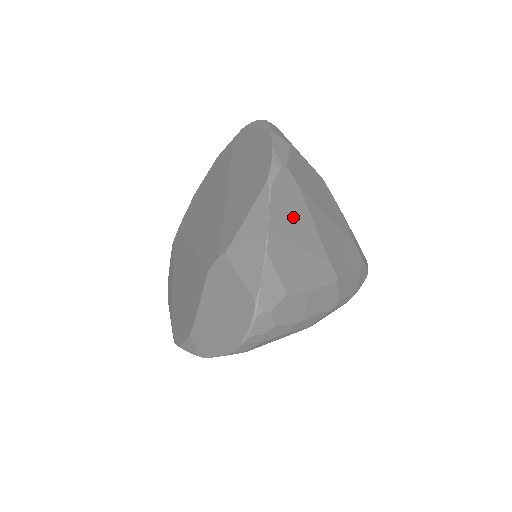
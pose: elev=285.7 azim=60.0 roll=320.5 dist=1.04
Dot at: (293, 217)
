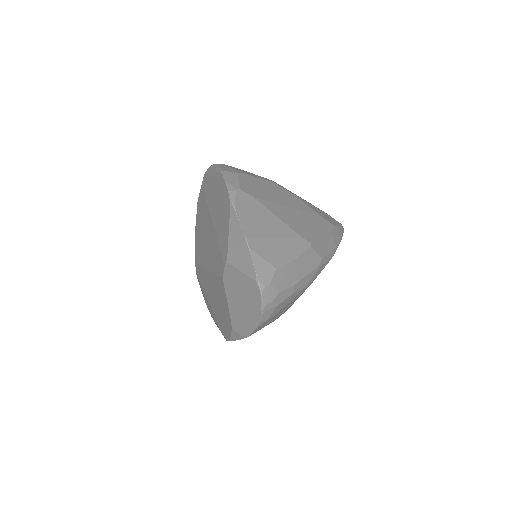
Dot at: (259, 219)
